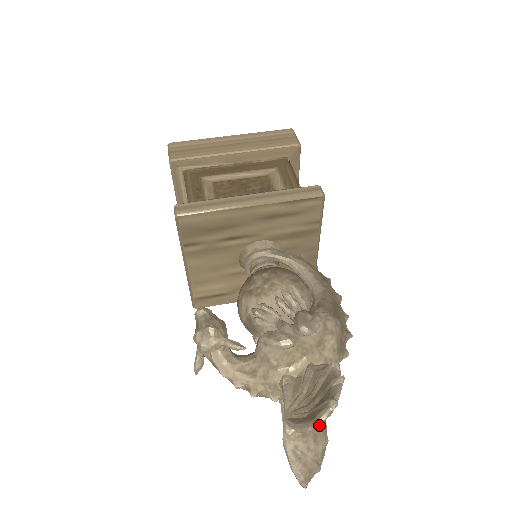
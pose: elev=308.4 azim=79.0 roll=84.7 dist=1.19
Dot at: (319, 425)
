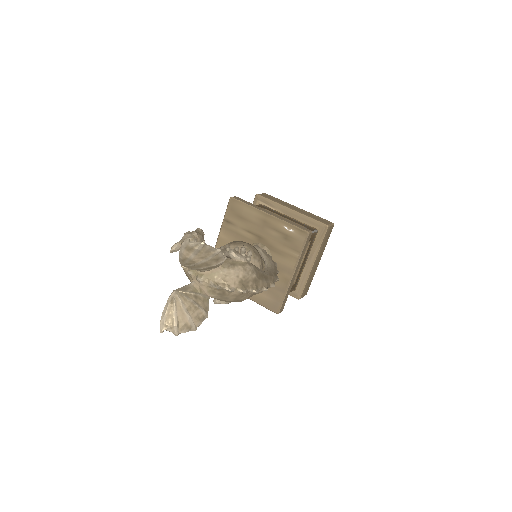
Dot at: (187, 238)
